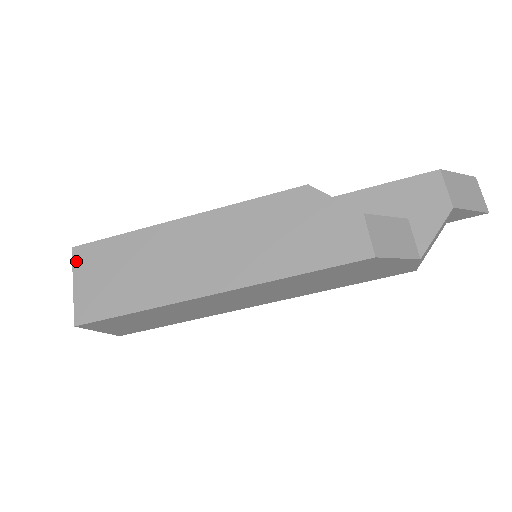
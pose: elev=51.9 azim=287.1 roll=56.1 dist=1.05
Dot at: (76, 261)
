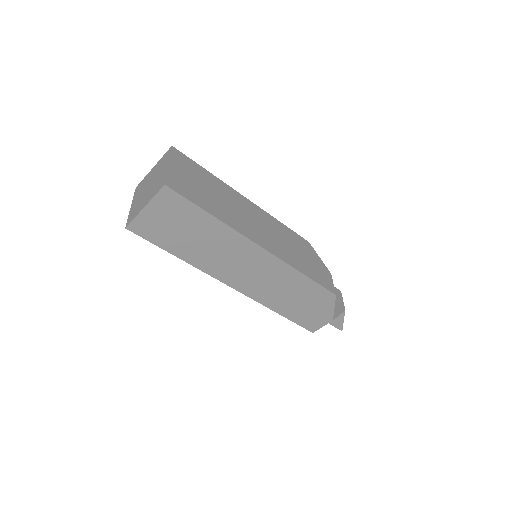
Dot at: (174, 155)
